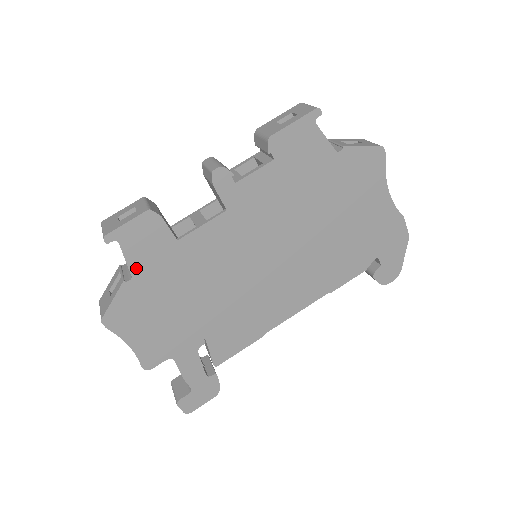
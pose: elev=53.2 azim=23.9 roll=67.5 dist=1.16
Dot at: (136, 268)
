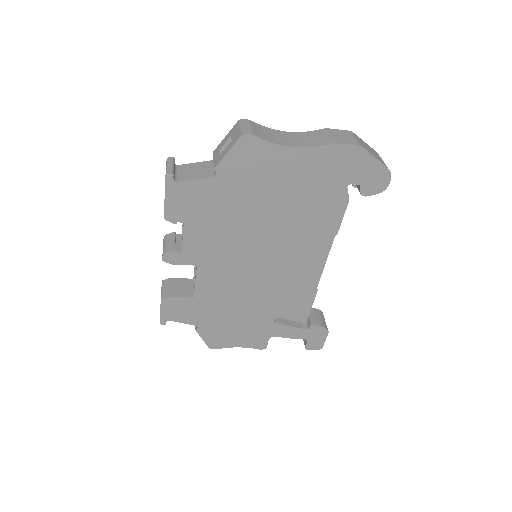
Dot at: (193, 322)
